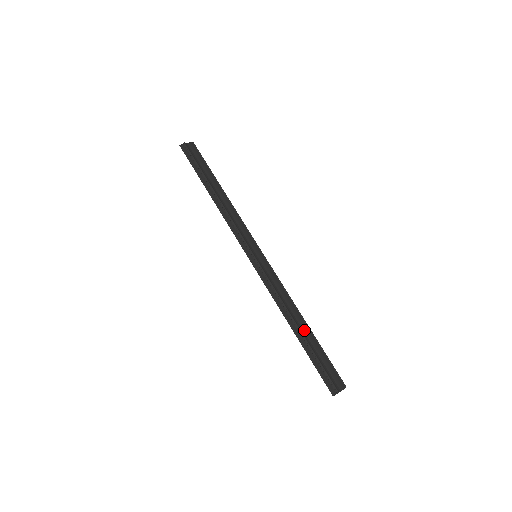
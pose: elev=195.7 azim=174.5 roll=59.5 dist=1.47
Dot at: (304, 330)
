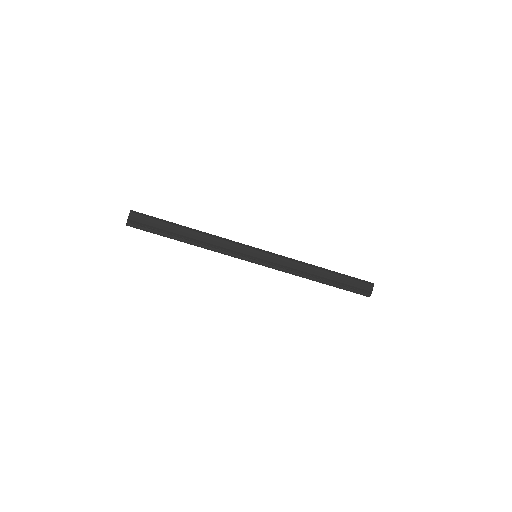
Dot at: (325, 275)
